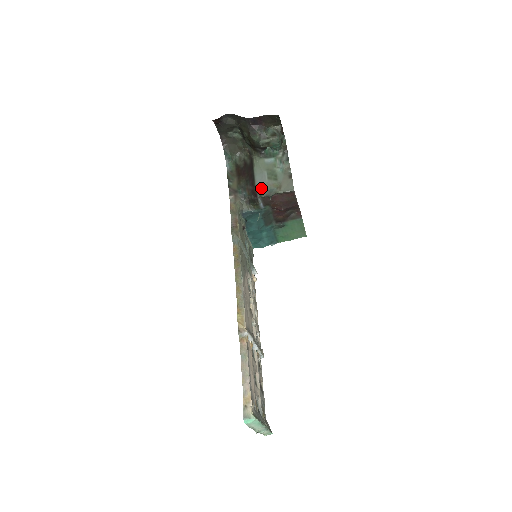
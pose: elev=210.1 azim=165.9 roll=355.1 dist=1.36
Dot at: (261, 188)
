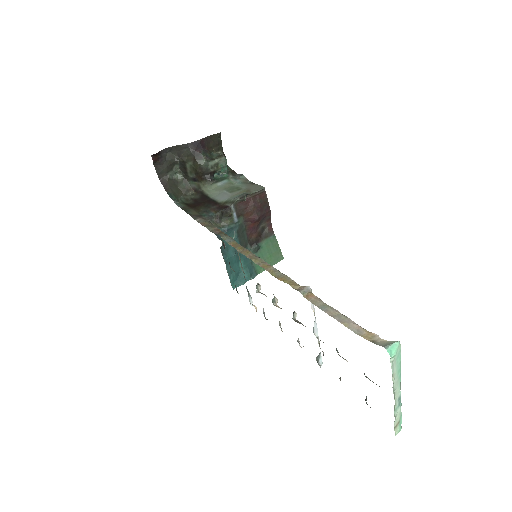
Dot at: (228, 200)
